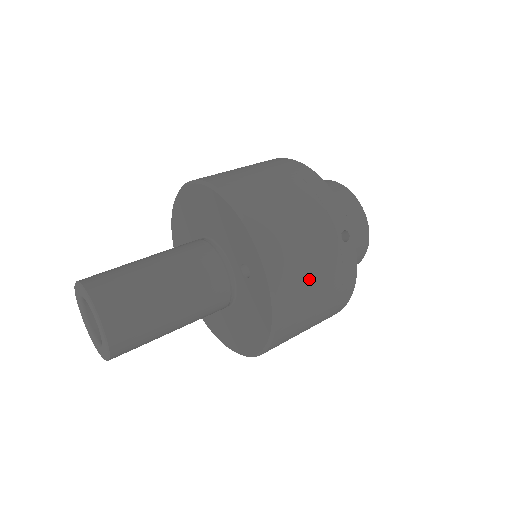
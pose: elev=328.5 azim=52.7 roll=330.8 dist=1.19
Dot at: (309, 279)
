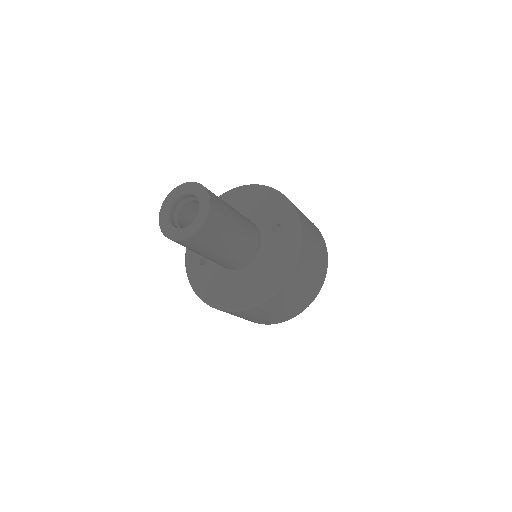
Dot at: (312, 245)
